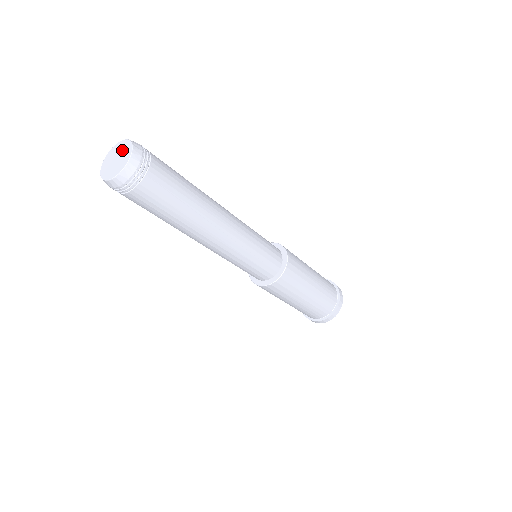
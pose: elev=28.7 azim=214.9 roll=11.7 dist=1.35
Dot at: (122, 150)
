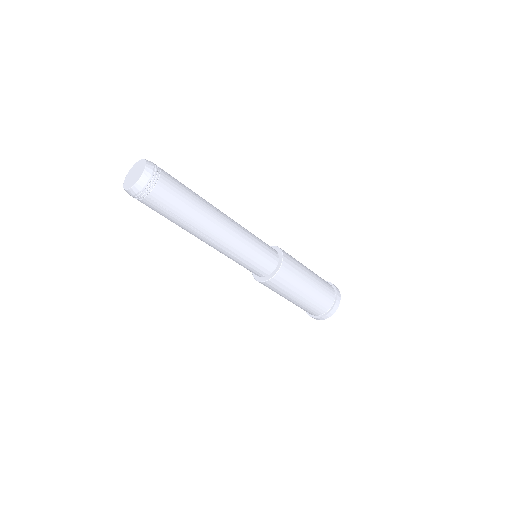
Dot at: (139, 170)
